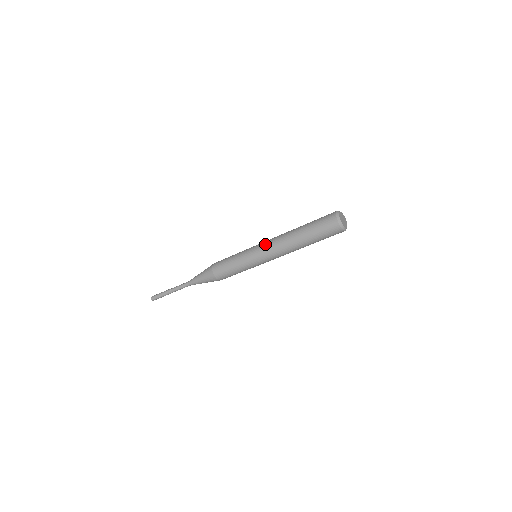
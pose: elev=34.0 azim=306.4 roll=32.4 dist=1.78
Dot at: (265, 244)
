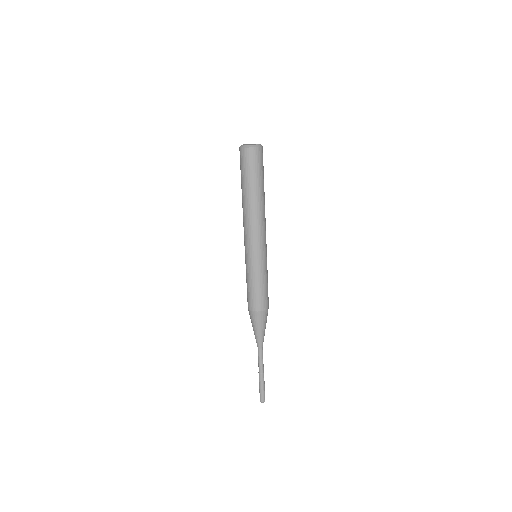
Dot at: (245, 238)
